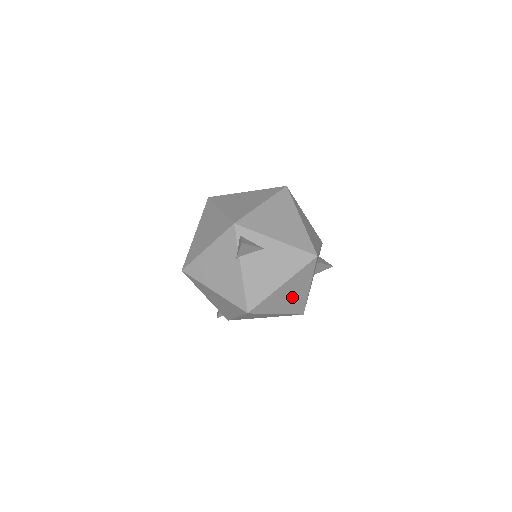
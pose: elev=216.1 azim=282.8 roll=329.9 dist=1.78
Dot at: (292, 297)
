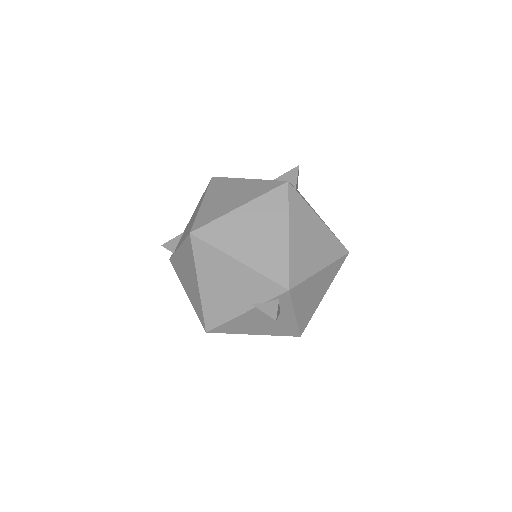
Dot at: occluded
